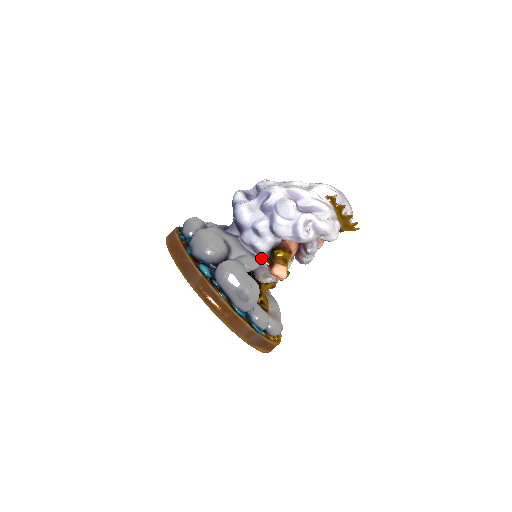
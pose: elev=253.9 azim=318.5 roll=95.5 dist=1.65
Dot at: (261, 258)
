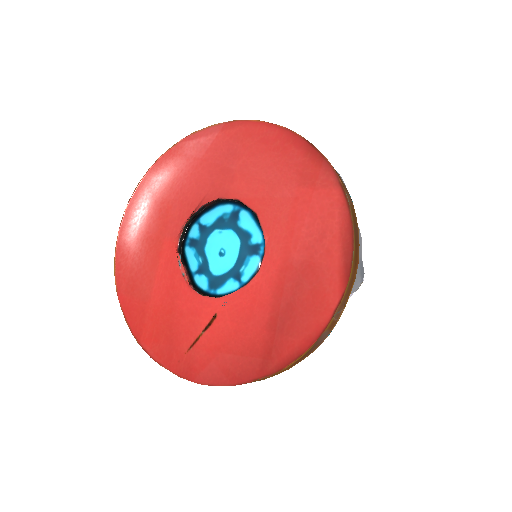
Dot at: occluded
